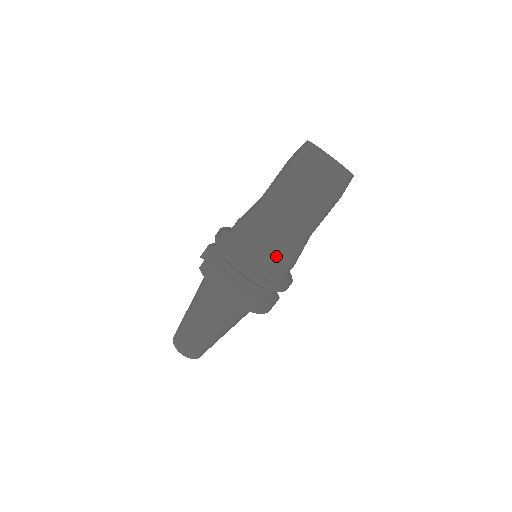
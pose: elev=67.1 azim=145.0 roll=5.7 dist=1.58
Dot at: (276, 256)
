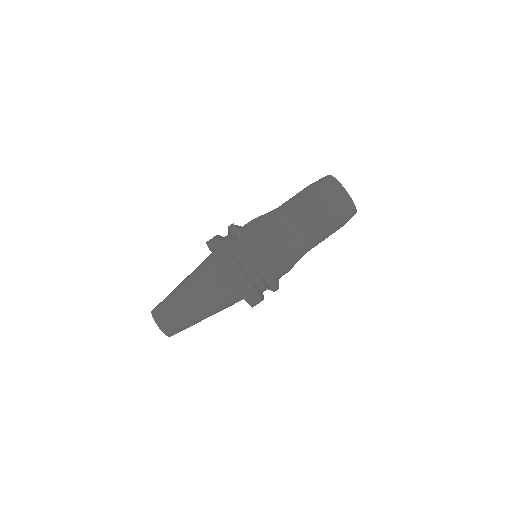
Dot at: (288, 266)
